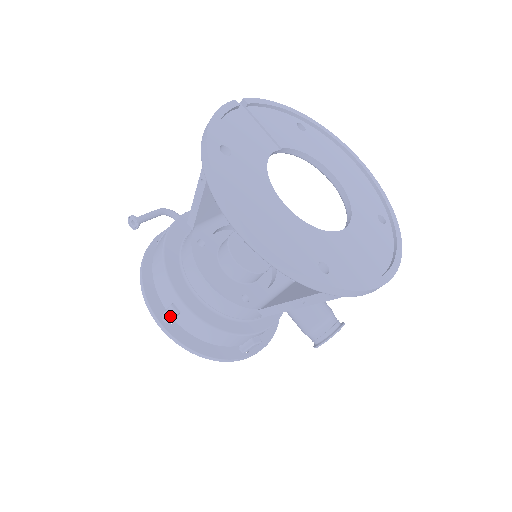
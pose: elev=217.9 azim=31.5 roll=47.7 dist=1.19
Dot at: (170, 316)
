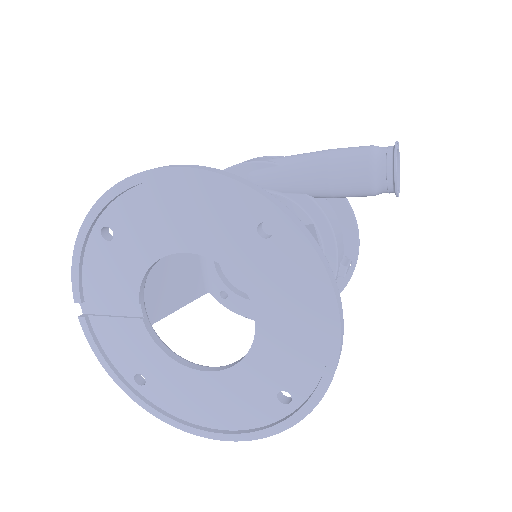
Dot at: occluded
